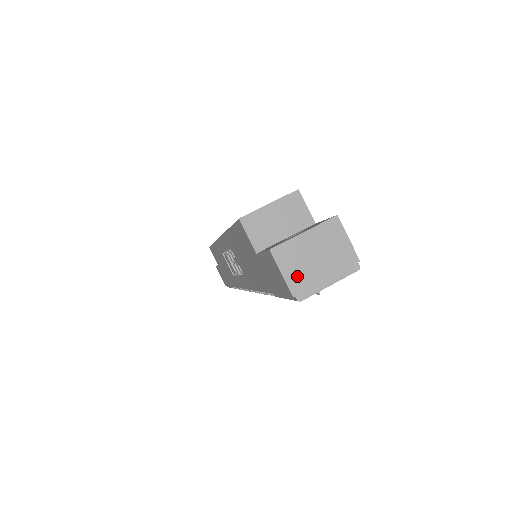
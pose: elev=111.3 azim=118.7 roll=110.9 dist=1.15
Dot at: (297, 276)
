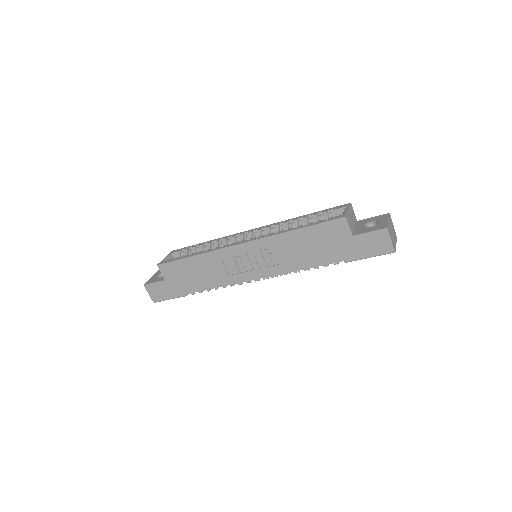
Dot at: (392, 240)
